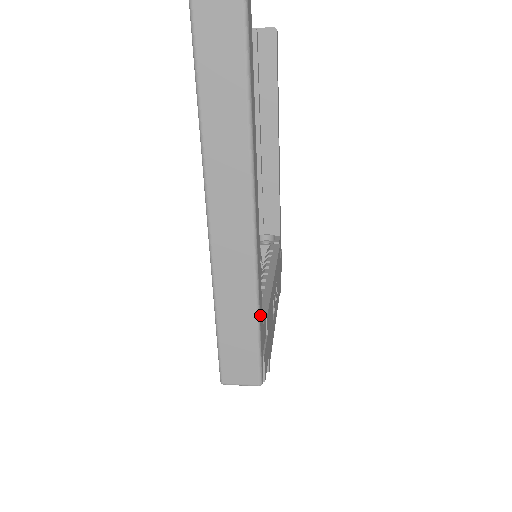
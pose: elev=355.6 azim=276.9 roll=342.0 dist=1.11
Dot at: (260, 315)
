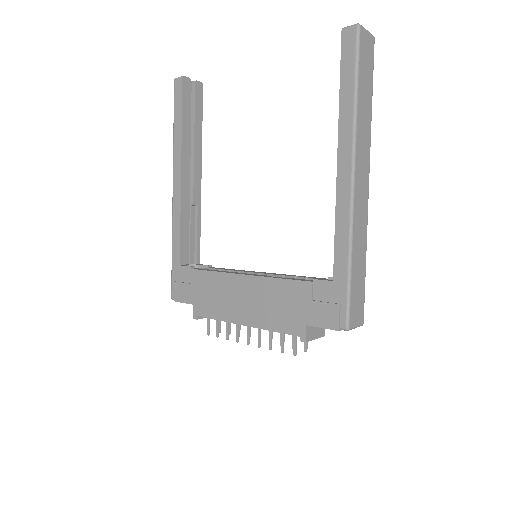
Dot at: occluded
